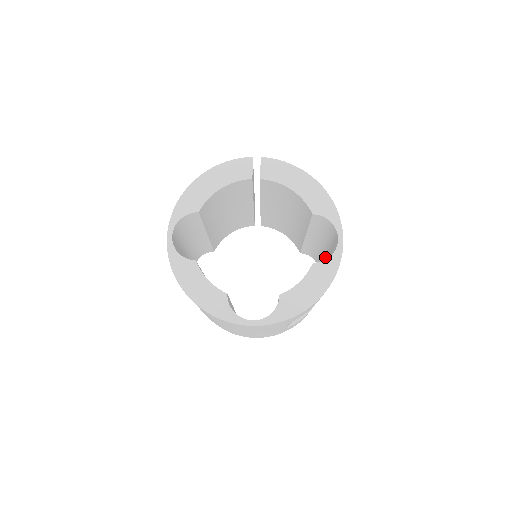
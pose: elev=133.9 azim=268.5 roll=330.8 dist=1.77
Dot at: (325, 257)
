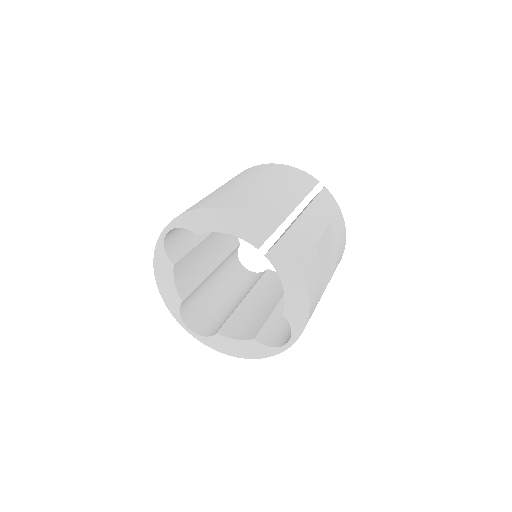
Dot at: occluded
